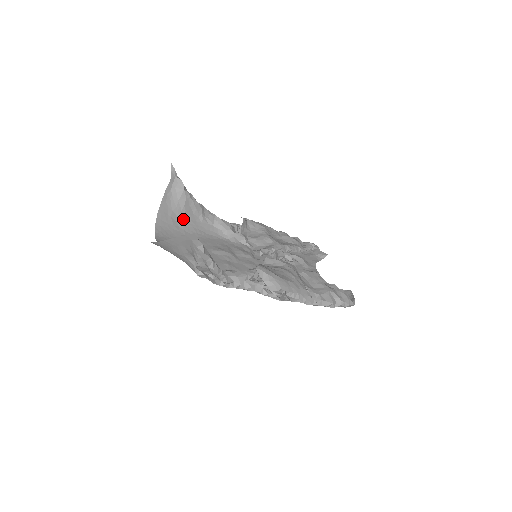
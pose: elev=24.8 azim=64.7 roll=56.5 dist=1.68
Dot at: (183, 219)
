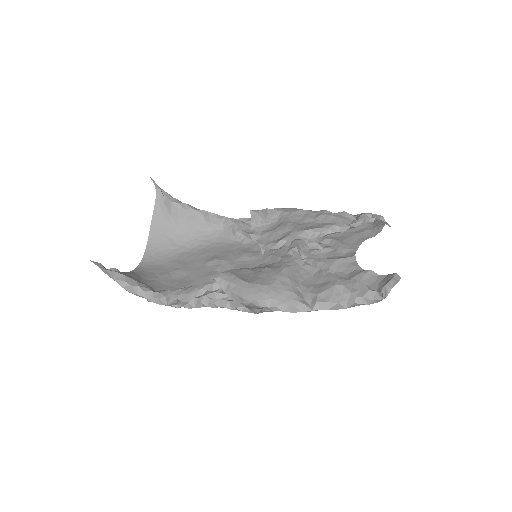
Dot at: (181, 234)
